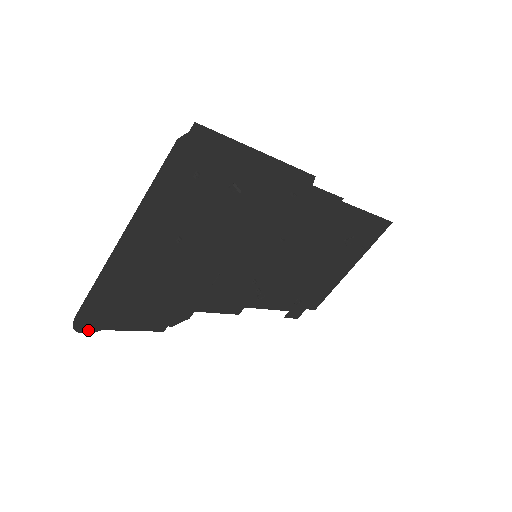
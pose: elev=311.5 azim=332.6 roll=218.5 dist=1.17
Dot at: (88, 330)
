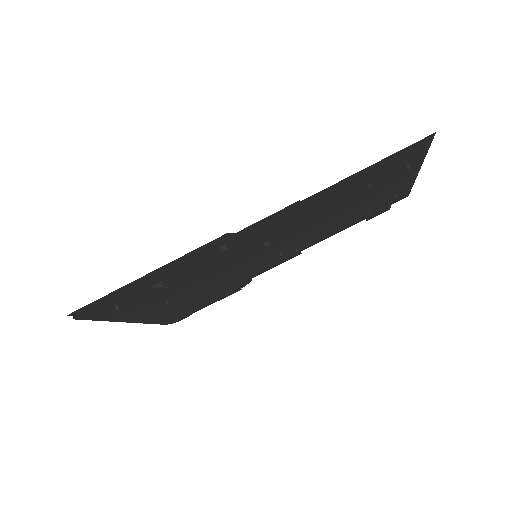
Dot at: (183, 318)
